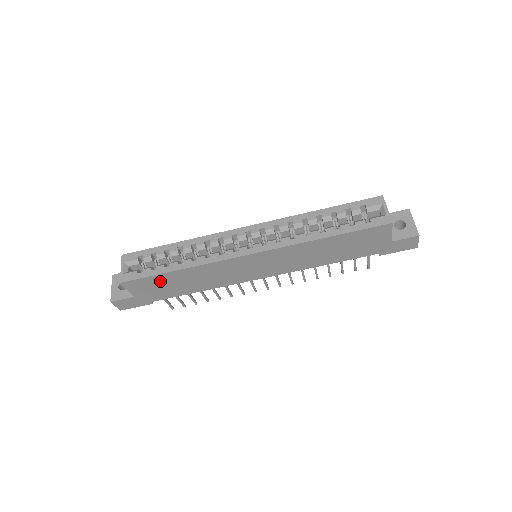
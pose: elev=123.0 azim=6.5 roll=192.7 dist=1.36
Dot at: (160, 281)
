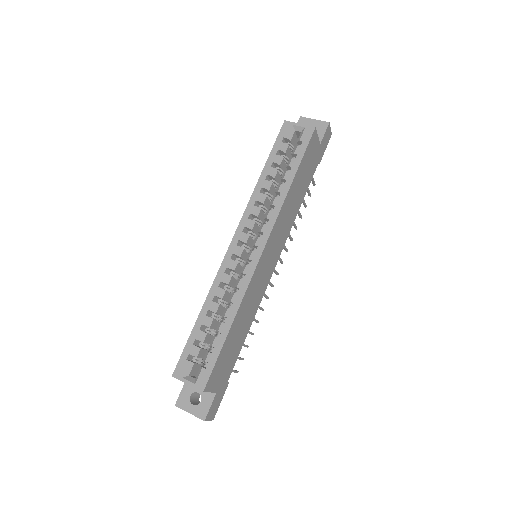
Dot at: (225, 353)
